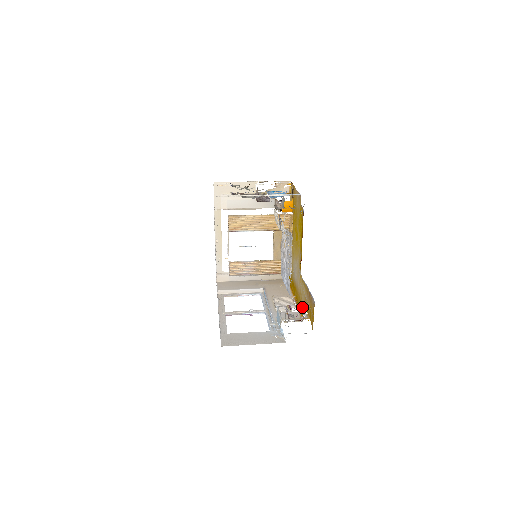
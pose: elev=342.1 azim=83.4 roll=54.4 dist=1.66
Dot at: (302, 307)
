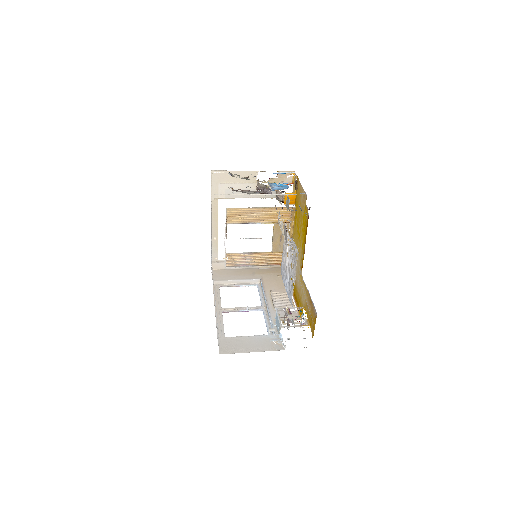
Dot at: occluded
